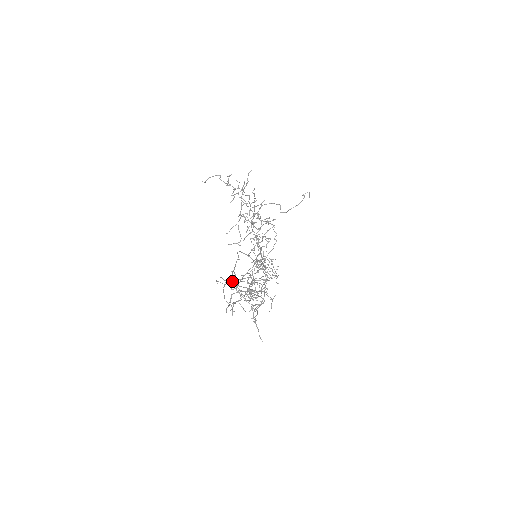
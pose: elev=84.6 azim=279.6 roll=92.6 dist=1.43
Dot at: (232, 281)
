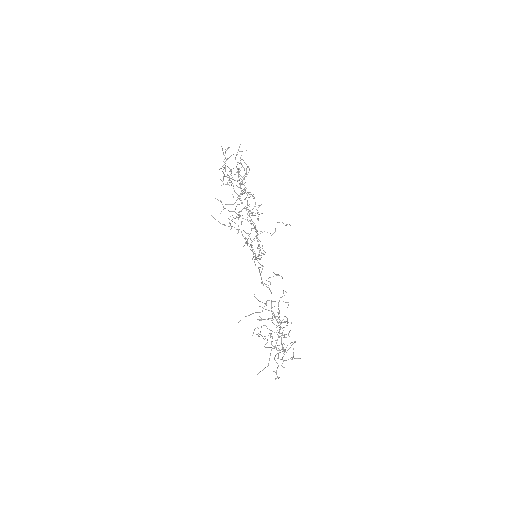
Dot at: occluded
